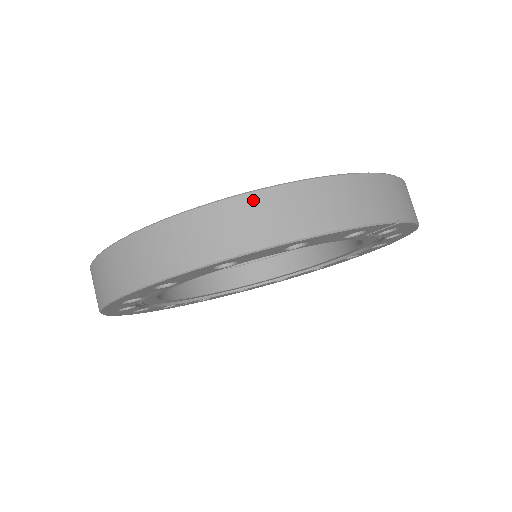
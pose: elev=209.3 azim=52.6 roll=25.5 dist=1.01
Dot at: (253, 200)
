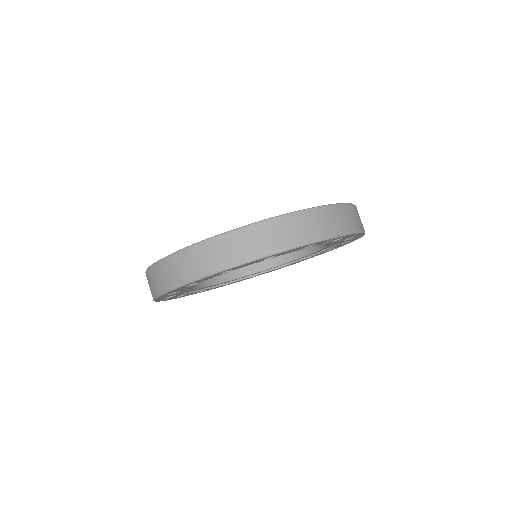
Dot at: (239, 233)
